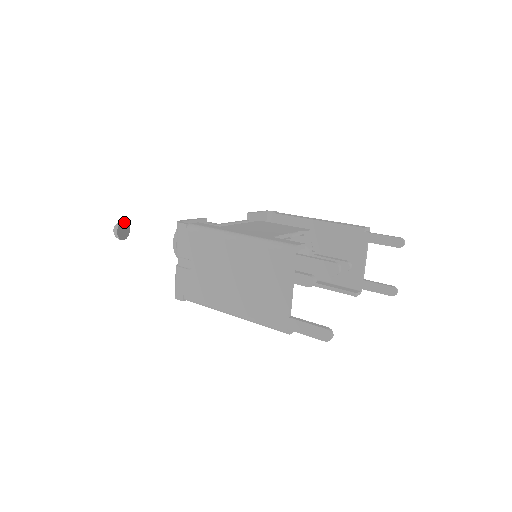
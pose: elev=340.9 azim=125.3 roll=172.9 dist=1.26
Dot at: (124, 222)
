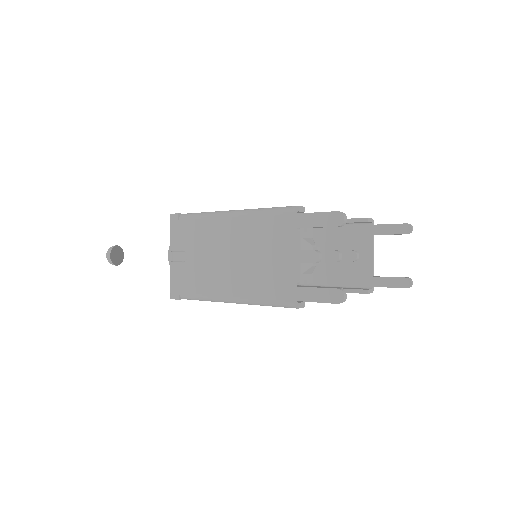
Dot at: (118, 248)
